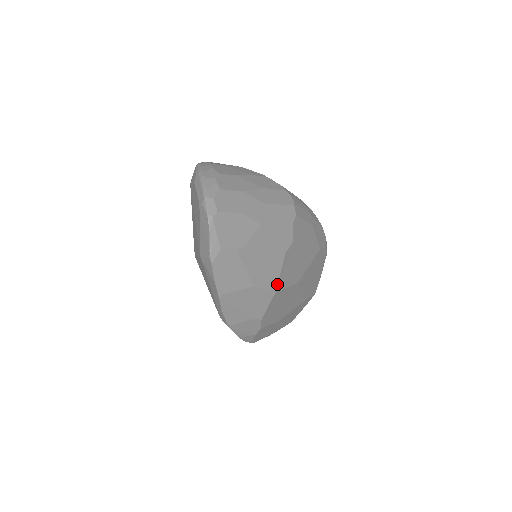
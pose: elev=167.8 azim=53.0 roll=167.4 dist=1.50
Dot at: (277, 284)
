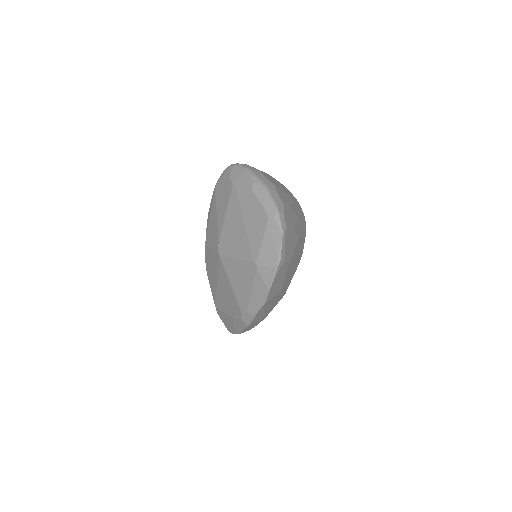
Dot at: (287, 288)
